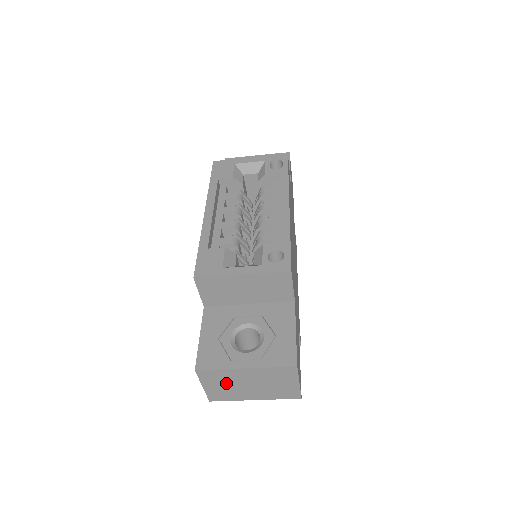
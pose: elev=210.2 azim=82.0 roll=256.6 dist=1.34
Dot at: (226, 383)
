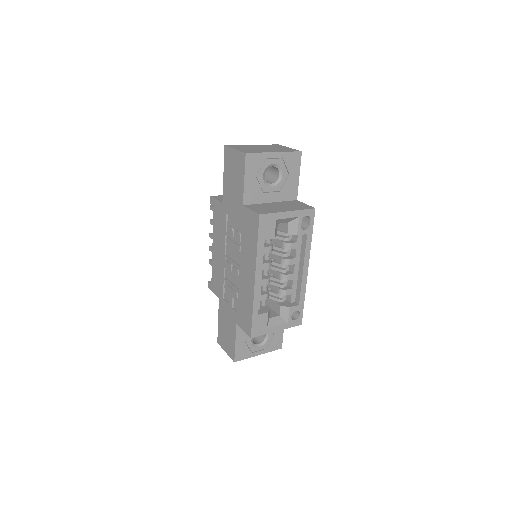
Dot at: occluded
